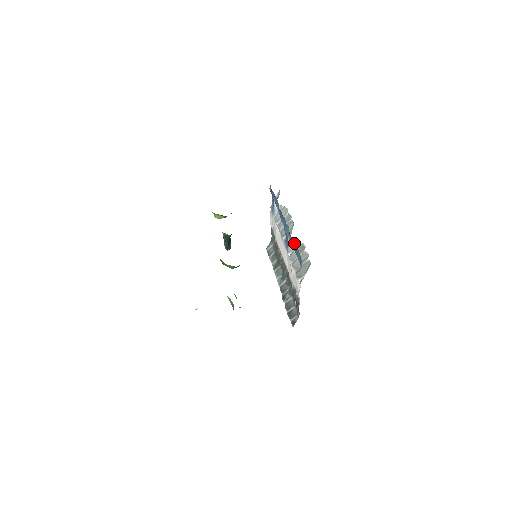
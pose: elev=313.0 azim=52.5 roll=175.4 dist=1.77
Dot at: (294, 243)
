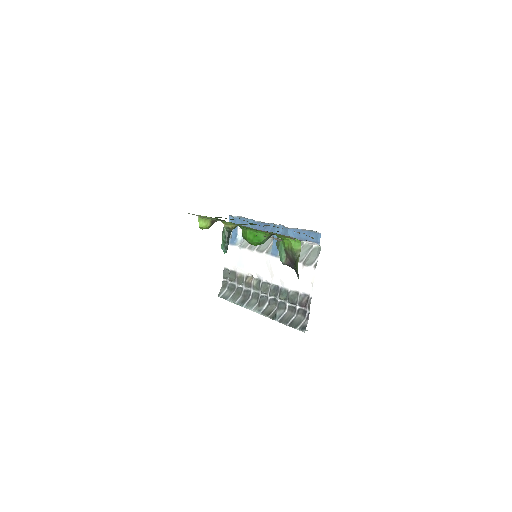
Dot at: (299, 231)
